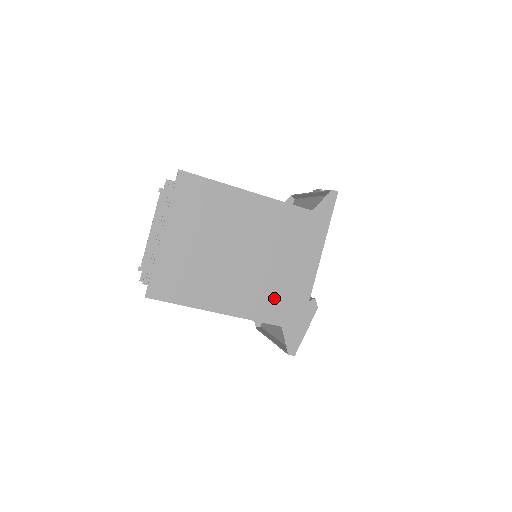
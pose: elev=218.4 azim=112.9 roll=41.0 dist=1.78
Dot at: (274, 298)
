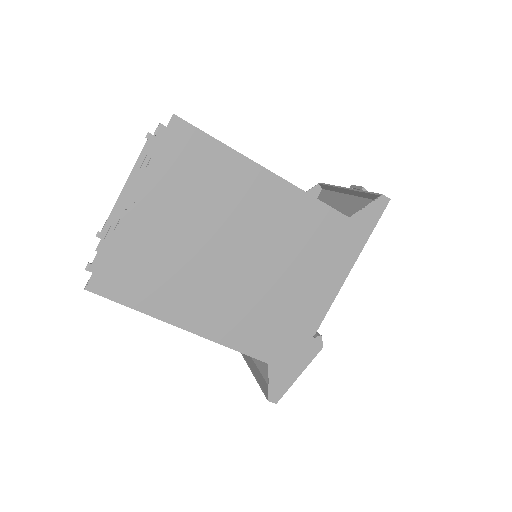
Dot at: (268, 325)
